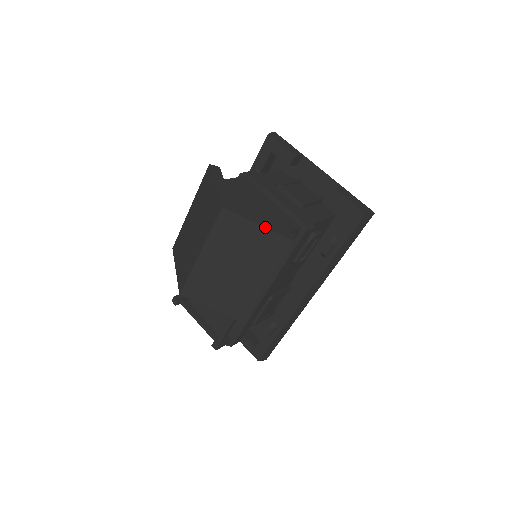
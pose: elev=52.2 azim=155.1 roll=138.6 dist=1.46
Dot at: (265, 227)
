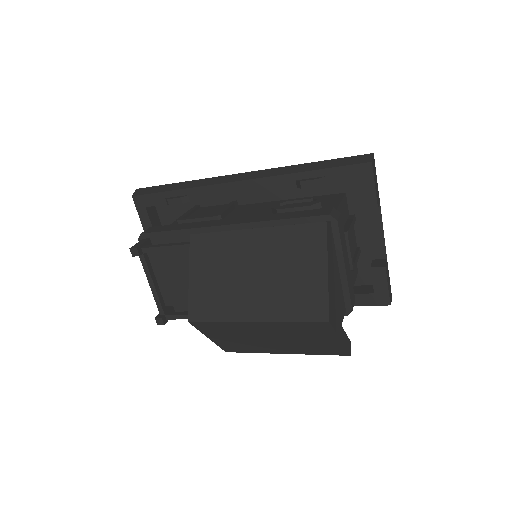
Dot at: (343, 343)
